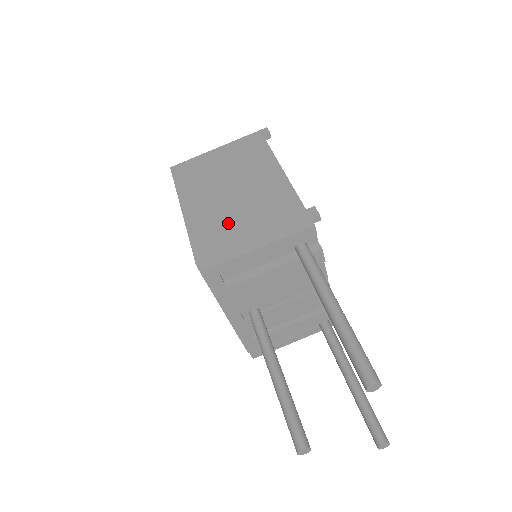
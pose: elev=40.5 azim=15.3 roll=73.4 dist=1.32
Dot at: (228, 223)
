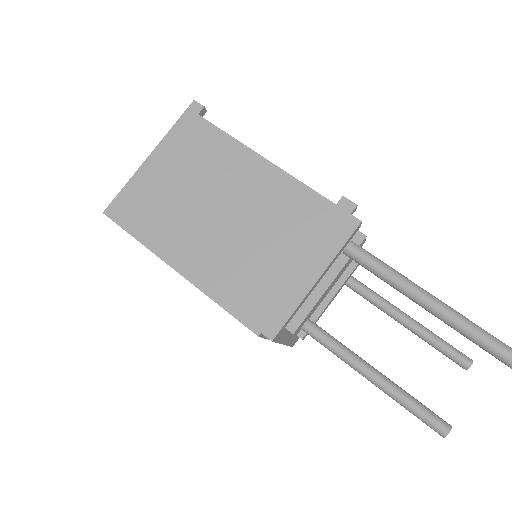
Dot at: (253, 263)
